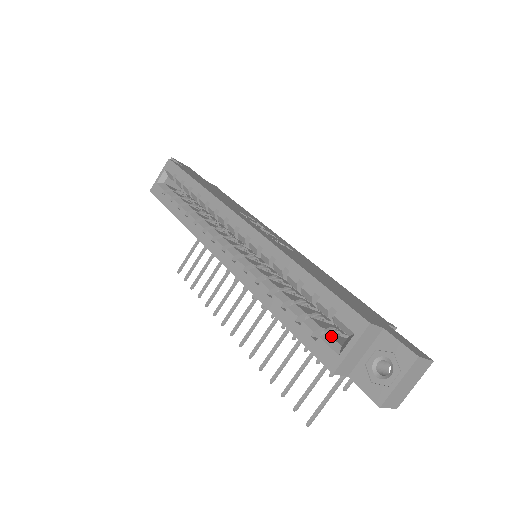
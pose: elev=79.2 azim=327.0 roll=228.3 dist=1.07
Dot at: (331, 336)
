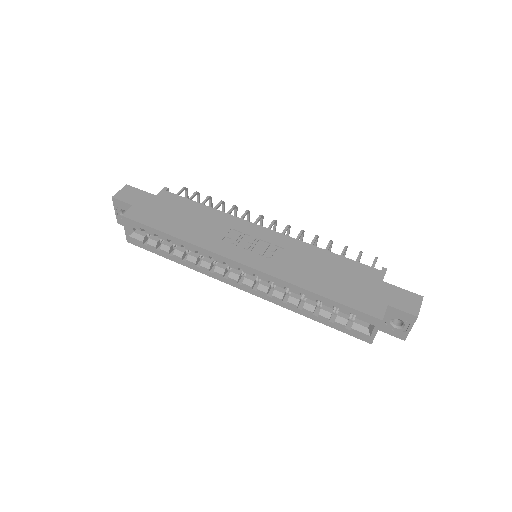
Dot at: (358, 323)
